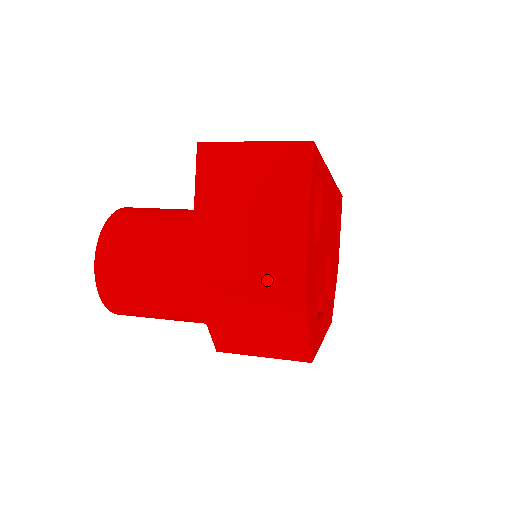
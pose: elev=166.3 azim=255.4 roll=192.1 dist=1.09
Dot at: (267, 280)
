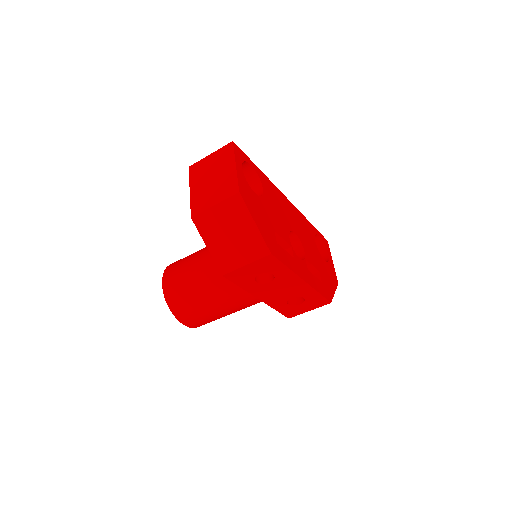
Dot at: (223, 198)
